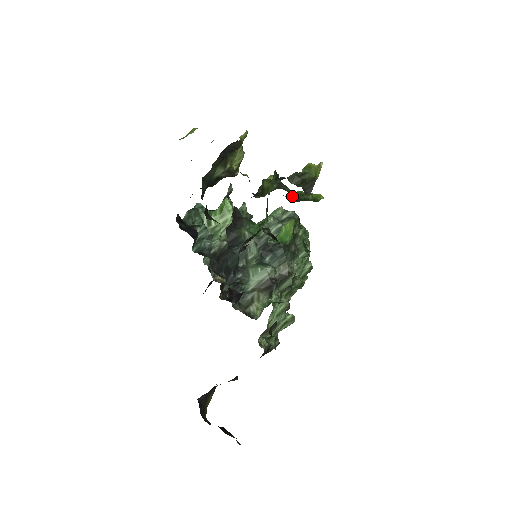
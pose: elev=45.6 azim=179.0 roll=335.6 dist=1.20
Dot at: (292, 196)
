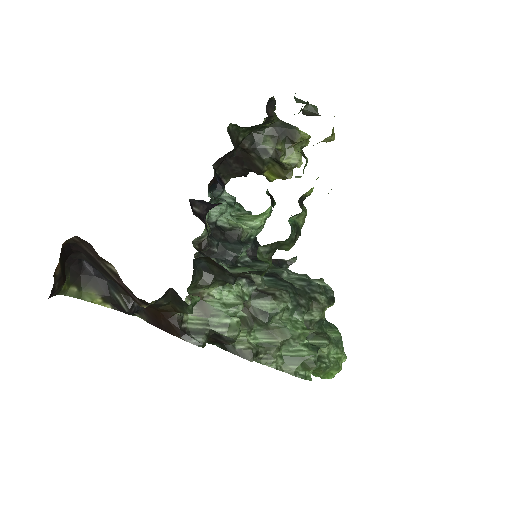
Dot at: (304, 157)
